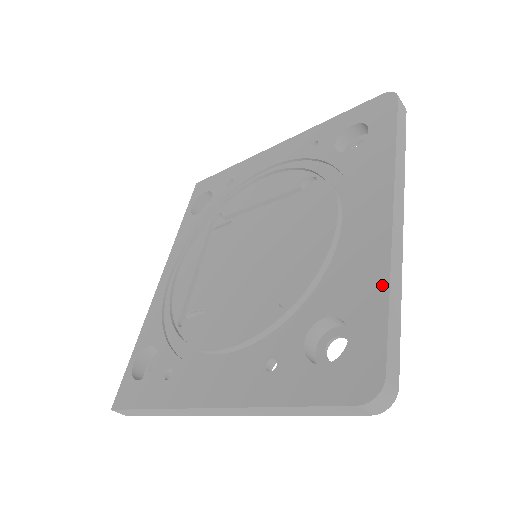
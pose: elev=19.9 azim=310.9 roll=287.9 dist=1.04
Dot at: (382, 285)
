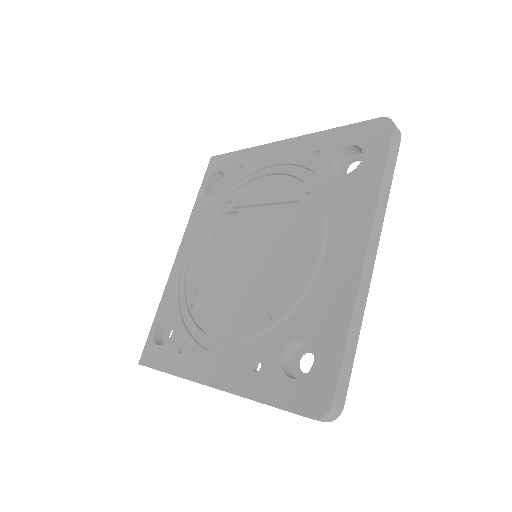
Dot at: (344, 325)
